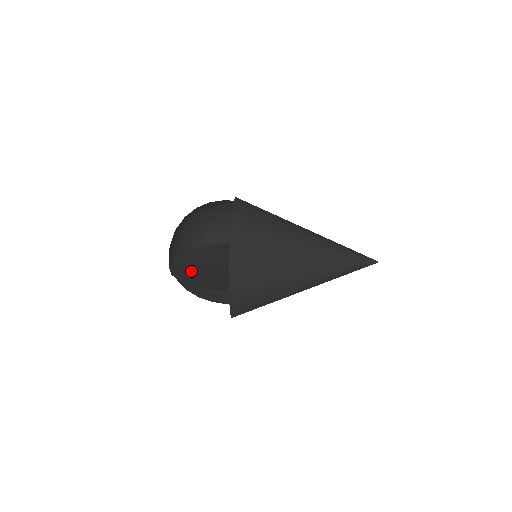
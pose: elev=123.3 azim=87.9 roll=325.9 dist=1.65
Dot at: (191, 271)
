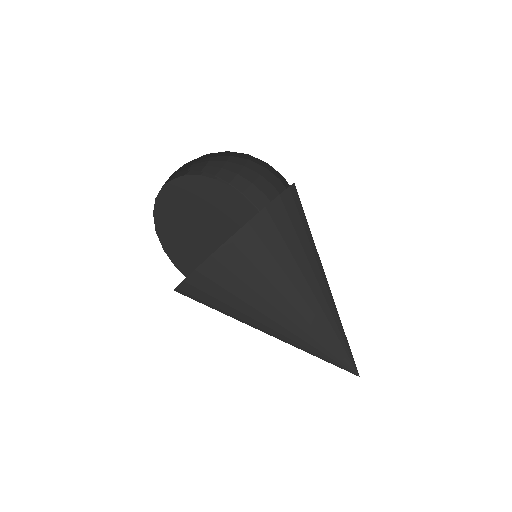
Dot at: (179, 211)
